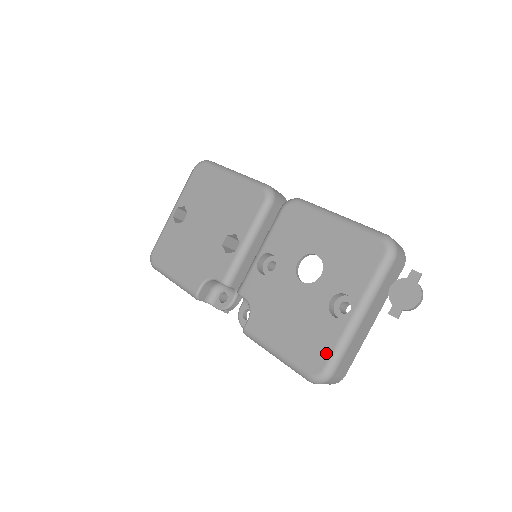
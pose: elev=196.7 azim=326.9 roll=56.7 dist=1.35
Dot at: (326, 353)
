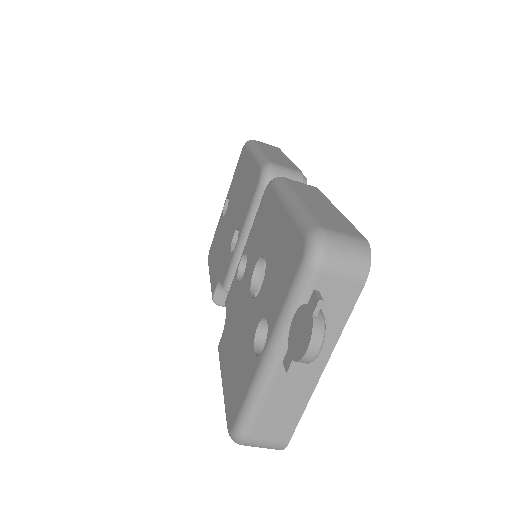
Dot at: (240, 402)
